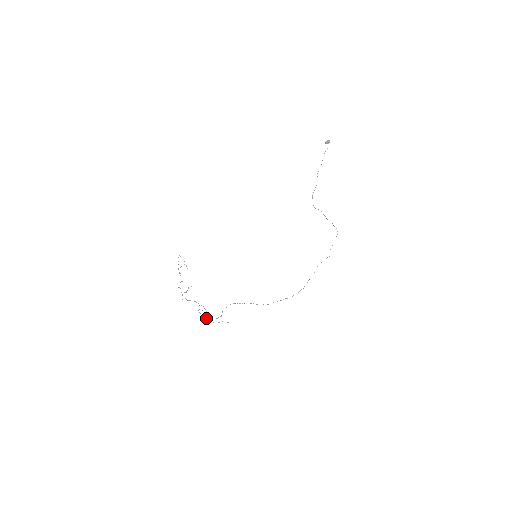
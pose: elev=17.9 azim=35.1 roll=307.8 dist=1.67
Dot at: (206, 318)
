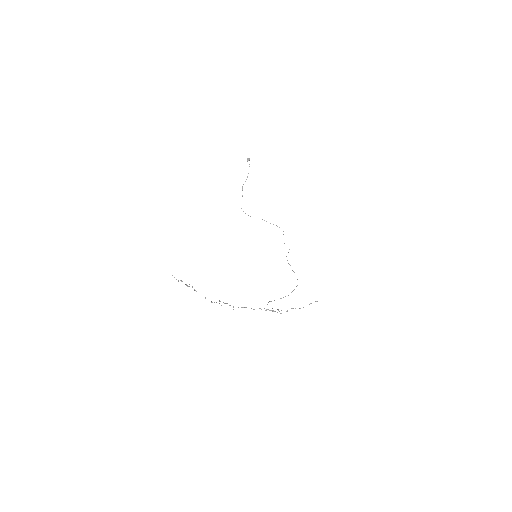
Dot at: (291, 308)
